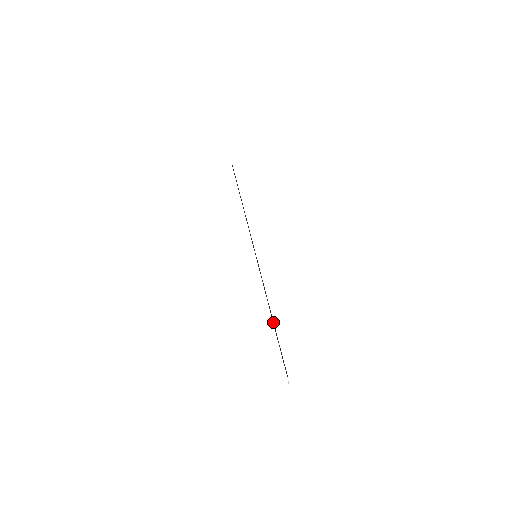
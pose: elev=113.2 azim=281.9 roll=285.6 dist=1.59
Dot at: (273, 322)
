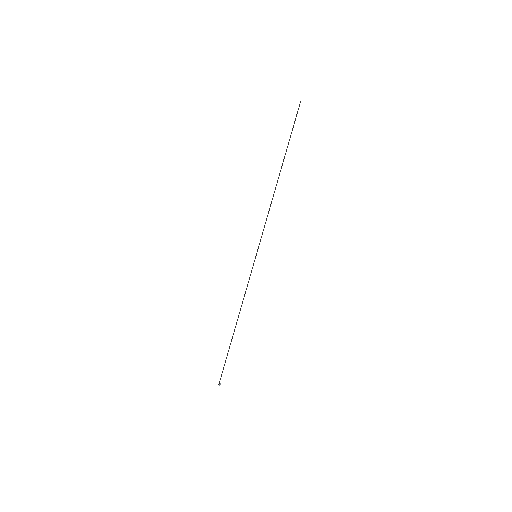
Dot at: (233, 334)
